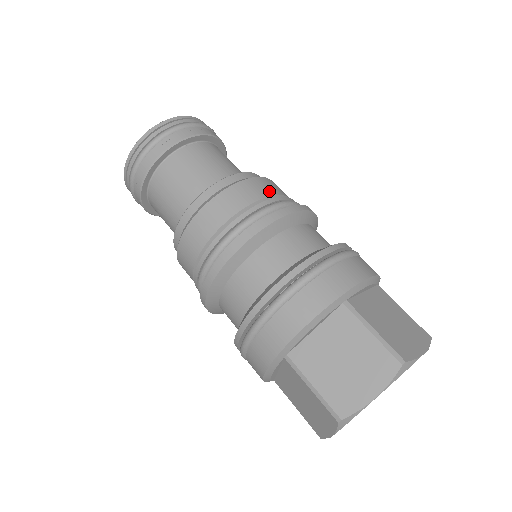
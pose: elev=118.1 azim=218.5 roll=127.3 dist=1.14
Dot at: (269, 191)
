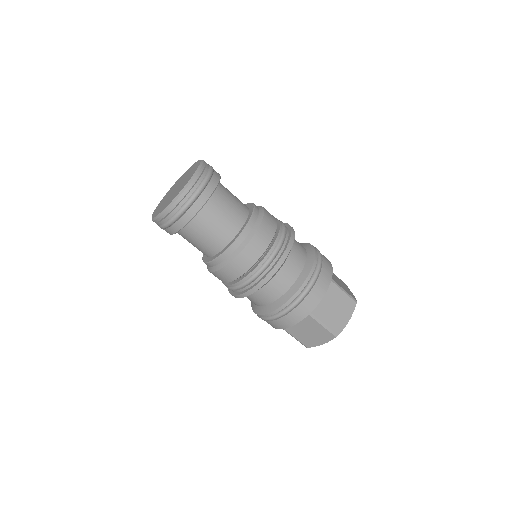
Dot at: (262, 249)
